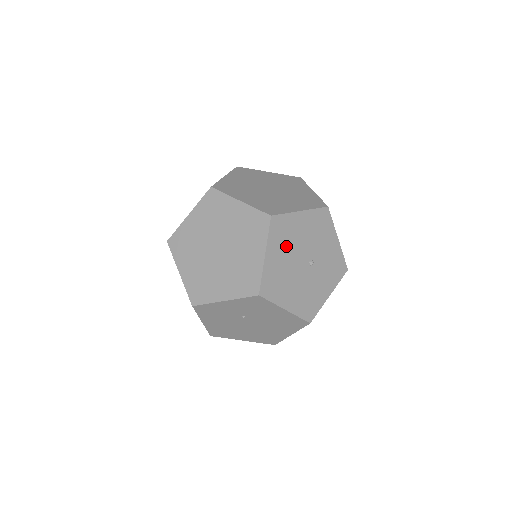
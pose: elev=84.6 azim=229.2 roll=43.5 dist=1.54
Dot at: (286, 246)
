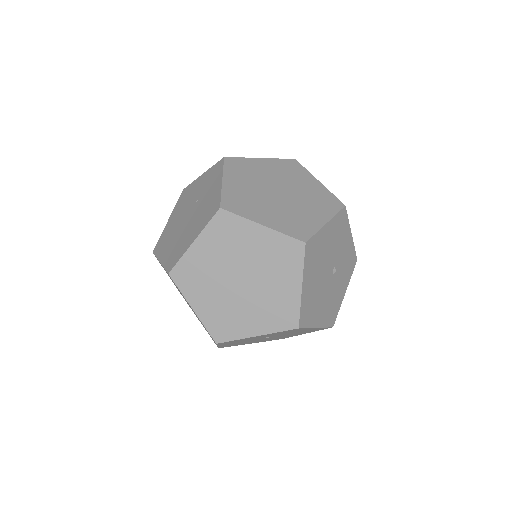
Dot at: (316, 266)
